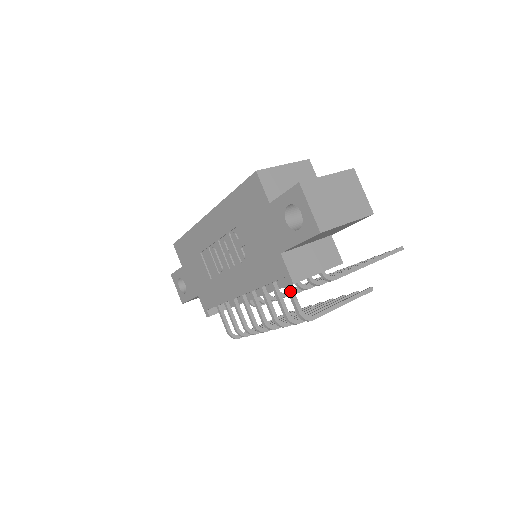
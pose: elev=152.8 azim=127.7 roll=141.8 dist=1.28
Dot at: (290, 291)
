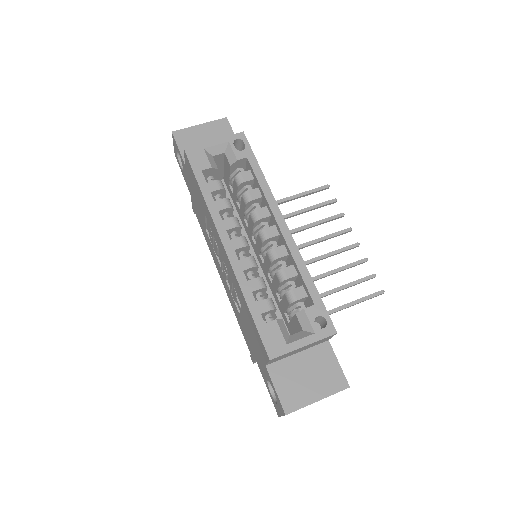
Dot at: occluded
